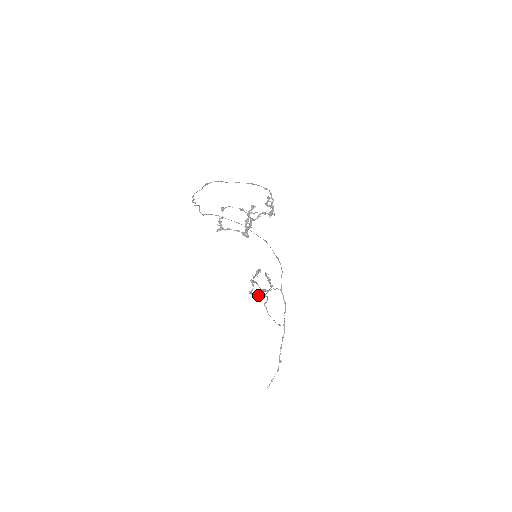
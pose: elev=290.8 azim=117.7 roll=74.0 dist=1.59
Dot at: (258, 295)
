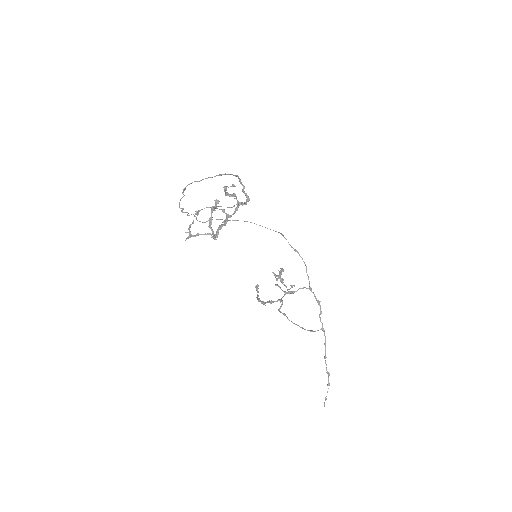
Dot at: (271, 301)
